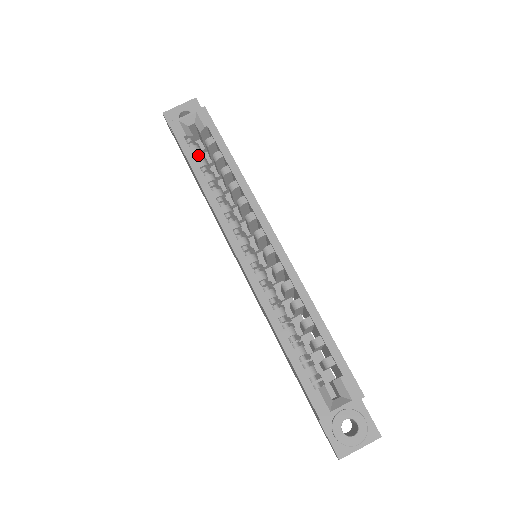
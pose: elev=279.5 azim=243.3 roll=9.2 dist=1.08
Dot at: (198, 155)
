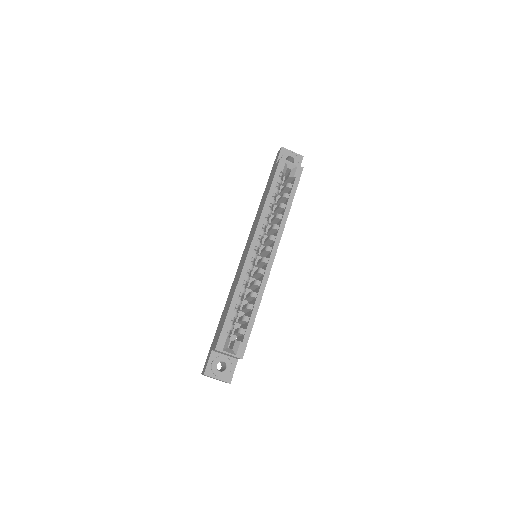
Dot at: (278, 186)
